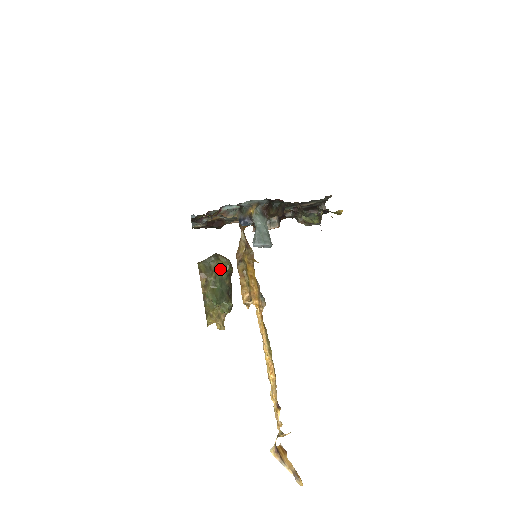
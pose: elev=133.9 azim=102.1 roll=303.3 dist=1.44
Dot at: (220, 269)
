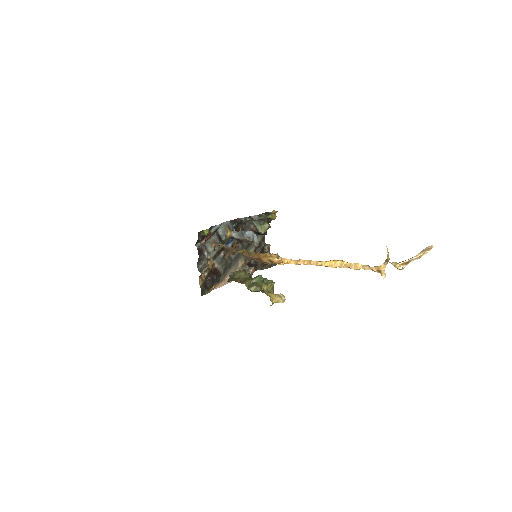
Dot at: occluded
